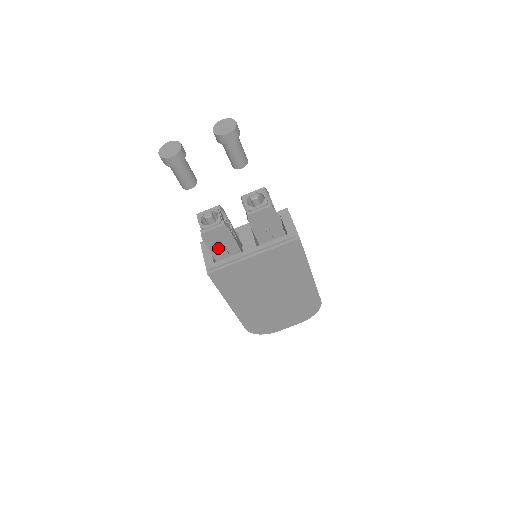
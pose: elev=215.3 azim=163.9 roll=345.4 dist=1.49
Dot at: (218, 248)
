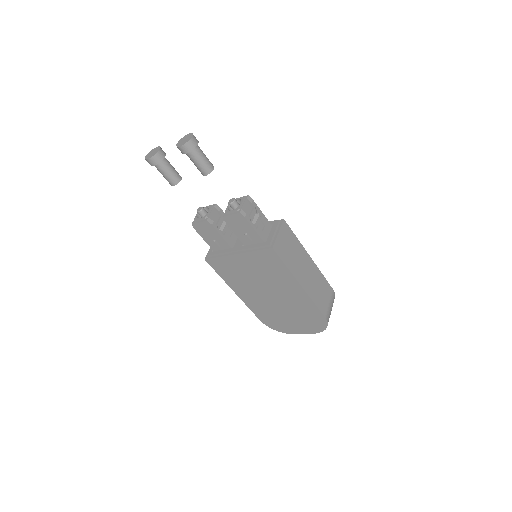
Dot at: (210, 239)
